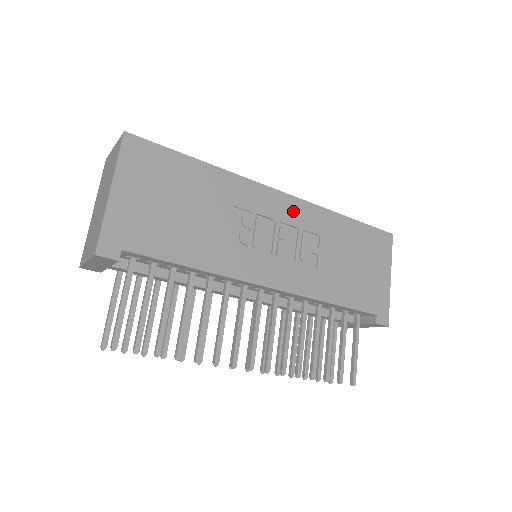
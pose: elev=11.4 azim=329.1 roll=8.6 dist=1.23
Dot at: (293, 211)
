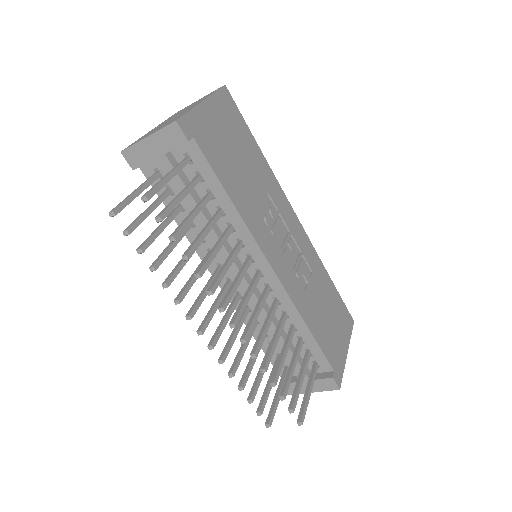
Dot at: (301, 237)
